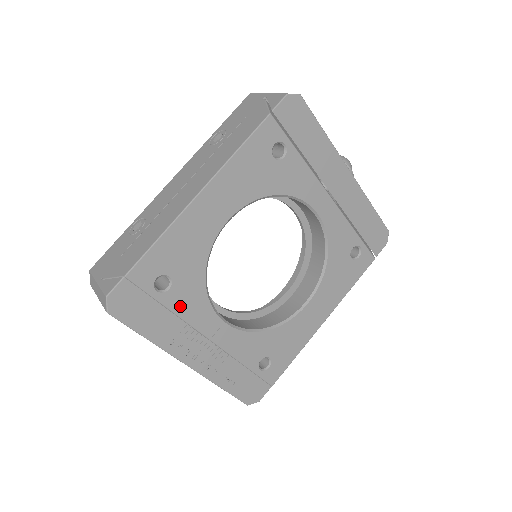
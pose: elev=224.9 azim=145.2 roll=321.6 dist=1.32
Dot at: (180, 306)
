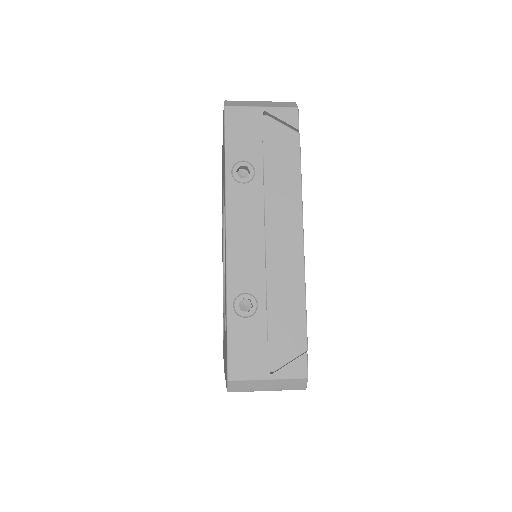
Dot at: occluded
